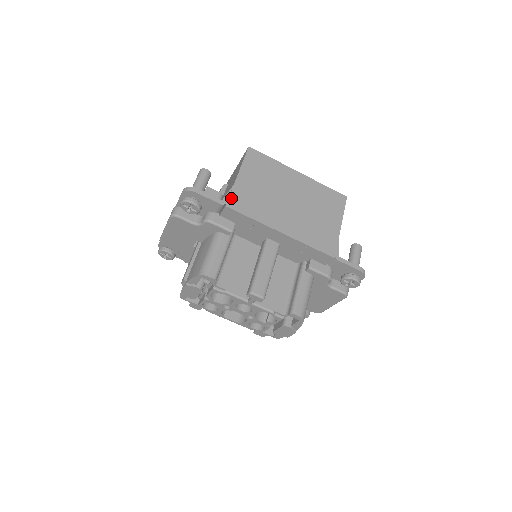
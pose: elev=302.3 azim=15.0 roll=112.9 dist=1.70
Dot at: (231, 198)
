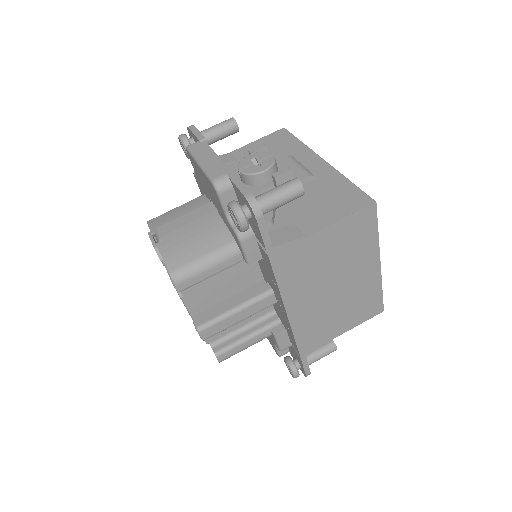
Dot at: (284, 251)
